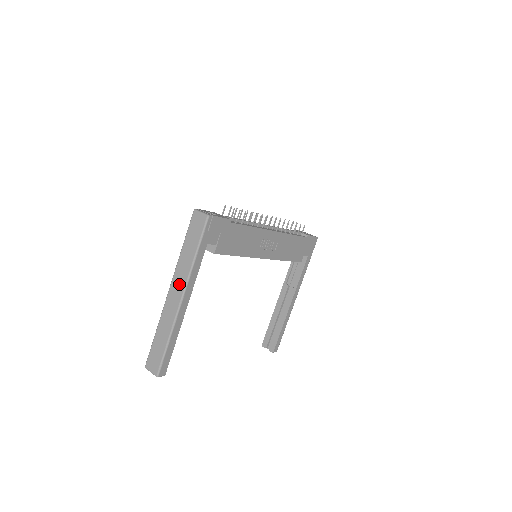
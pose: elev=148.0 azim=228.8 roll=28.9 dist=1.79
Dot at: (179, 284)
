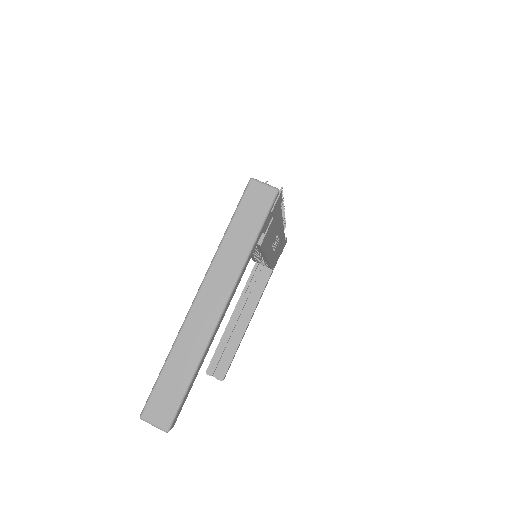
Dot at: (220, 285)
